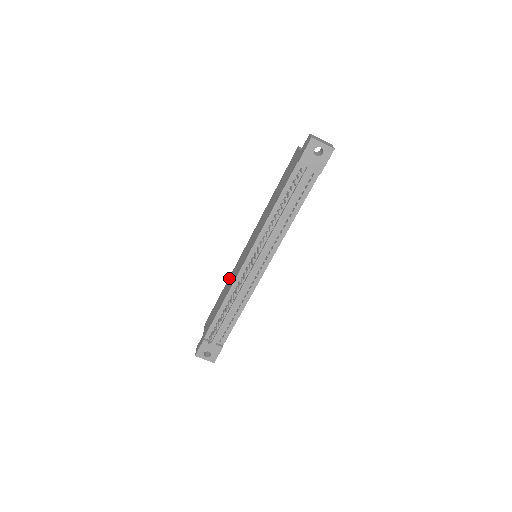
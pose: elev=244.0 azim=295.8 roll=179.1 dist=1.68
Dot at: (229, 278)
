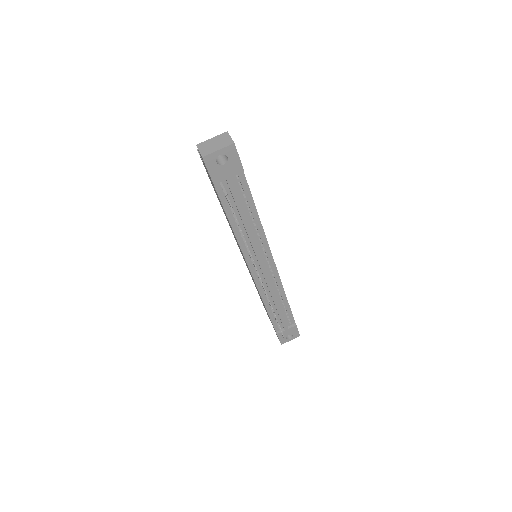
Dot at: occluded
